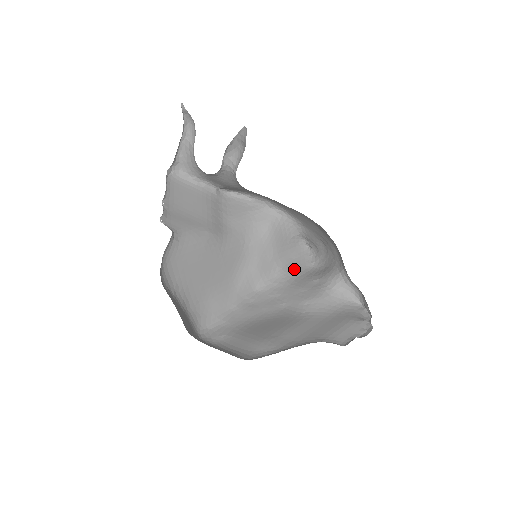
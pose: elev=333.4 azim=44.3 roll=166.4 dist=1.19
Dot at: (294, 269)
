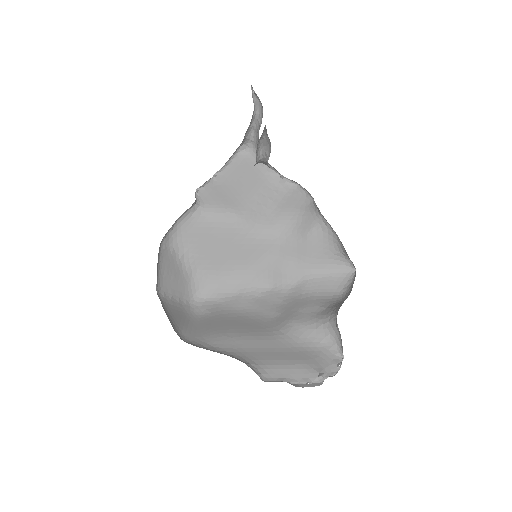
Dot at: (320, 286)
